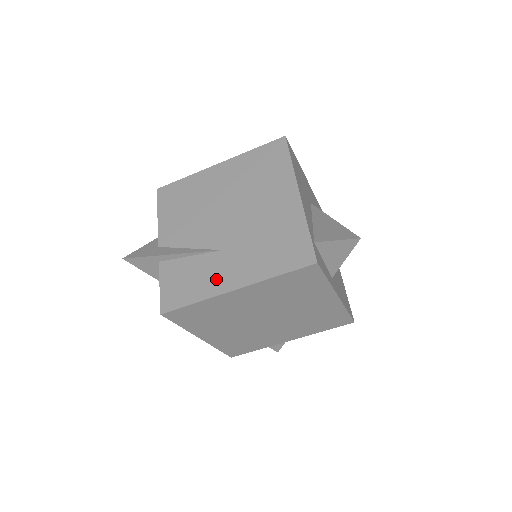
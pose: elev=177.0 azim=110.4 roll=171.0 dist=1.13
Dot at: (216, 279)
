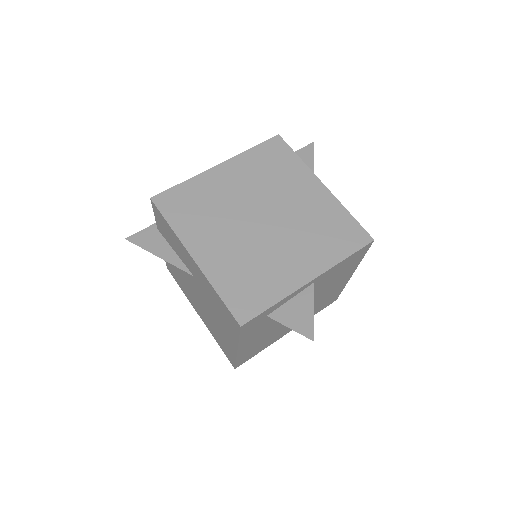
Dot at: occluded
